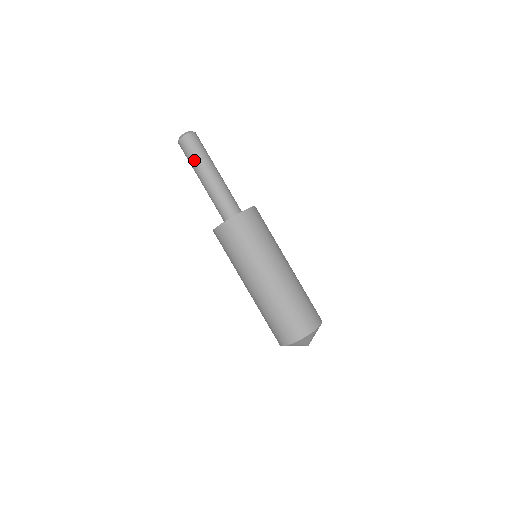
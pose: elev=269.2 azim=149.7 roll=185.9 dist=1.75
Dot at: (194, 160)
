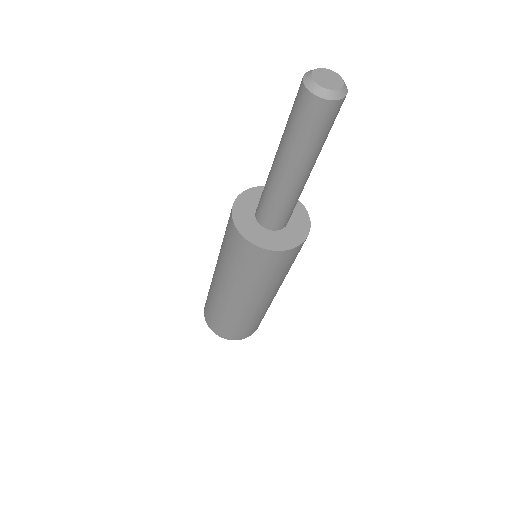
Dot at: (316, 145)
